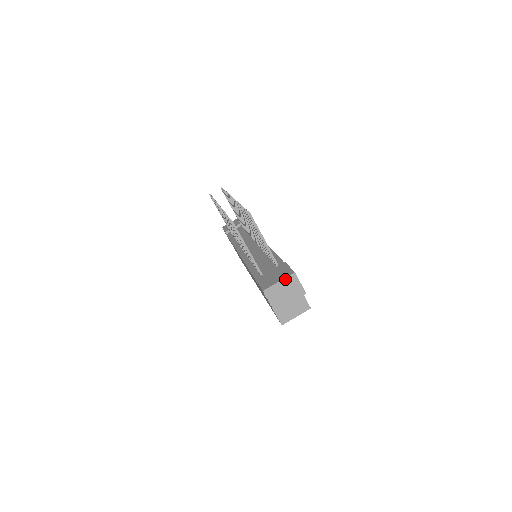
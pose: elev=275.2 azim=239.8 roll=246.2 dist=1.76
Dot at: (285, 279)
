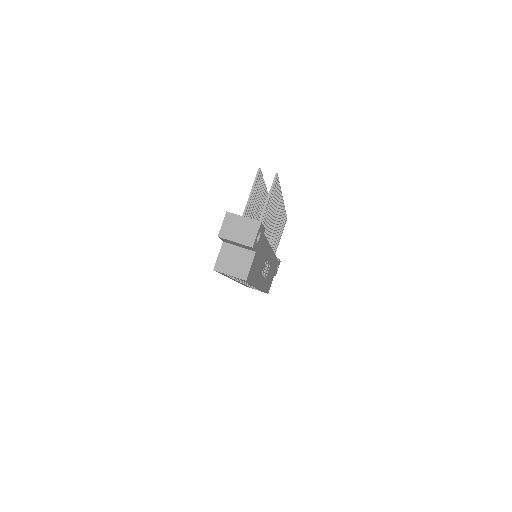
Dot at: (250, 220)
